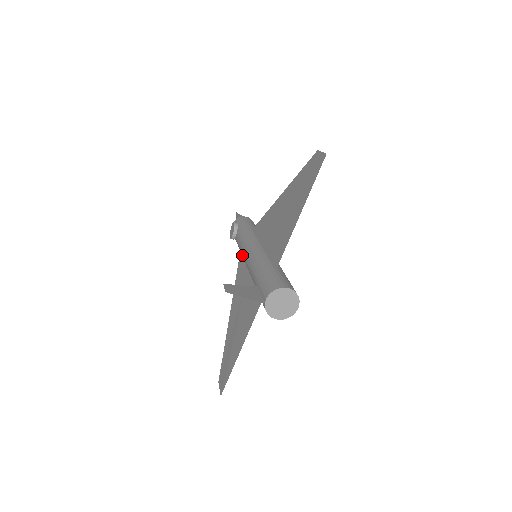
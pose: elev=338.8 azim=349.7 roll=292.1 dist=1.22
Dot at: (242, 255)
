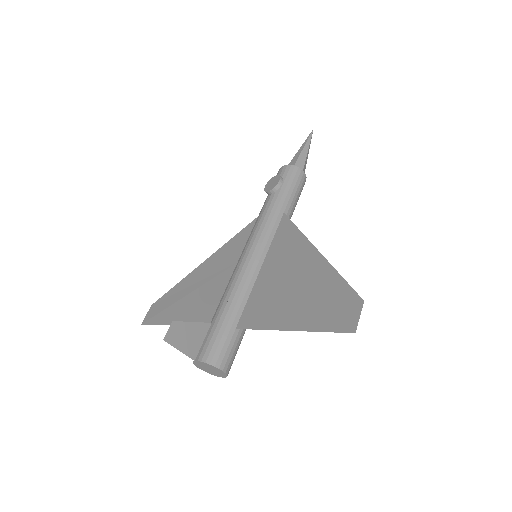
Dot at: occluded
